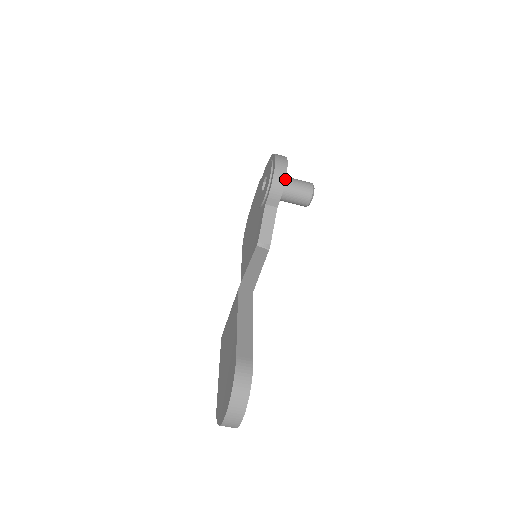
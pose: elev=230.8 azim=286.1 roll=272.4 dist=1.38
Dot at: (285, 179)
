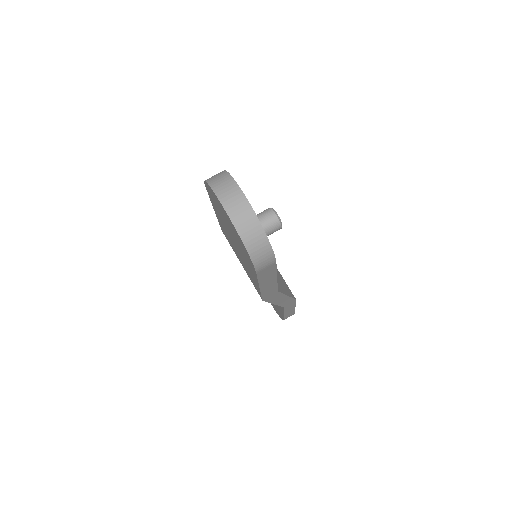
Dot at: occluded
